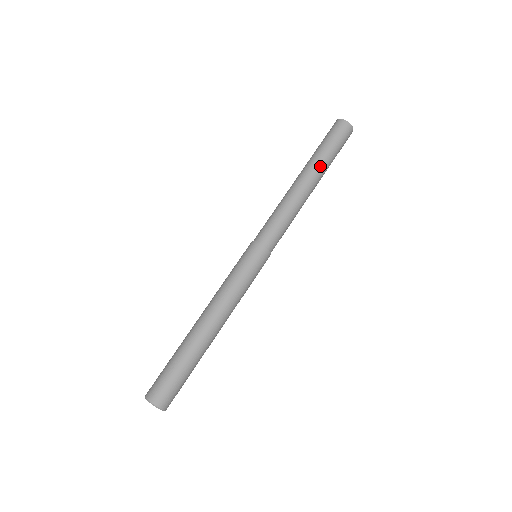
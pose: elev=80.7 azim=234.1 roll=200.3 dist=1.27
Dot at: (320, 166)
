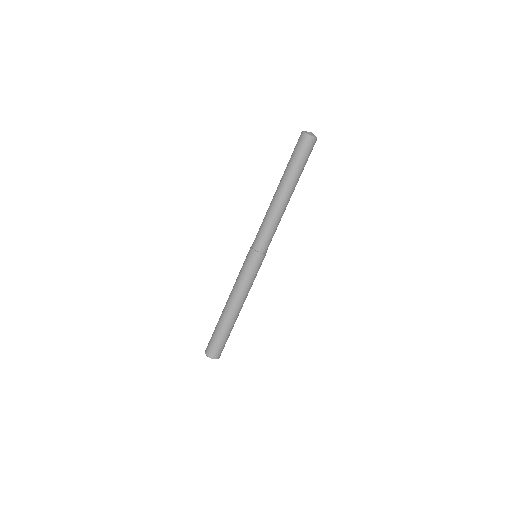
Dot at: (294, 182)
